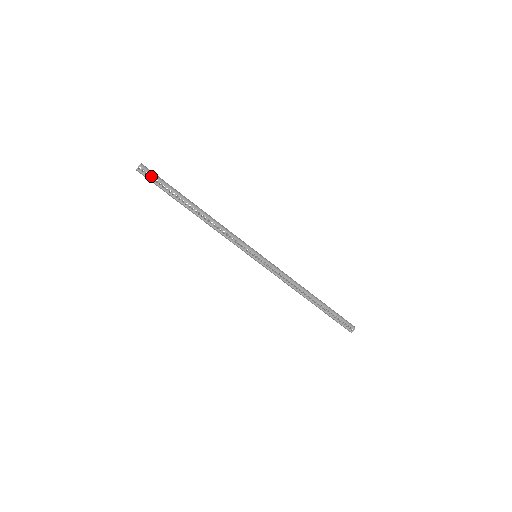
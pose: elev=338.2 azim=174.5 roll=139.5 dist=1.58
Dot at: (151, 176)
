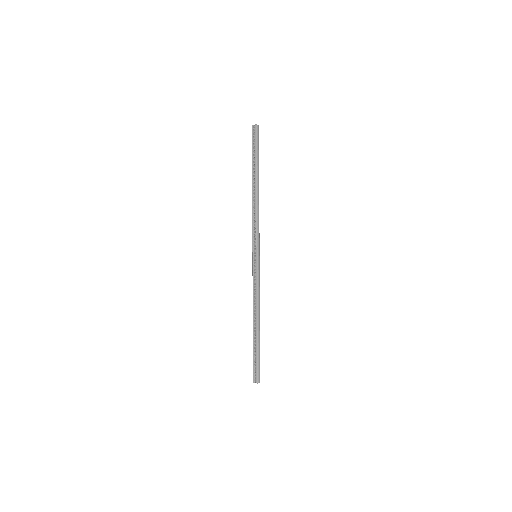
Dot at: (255, 138)
